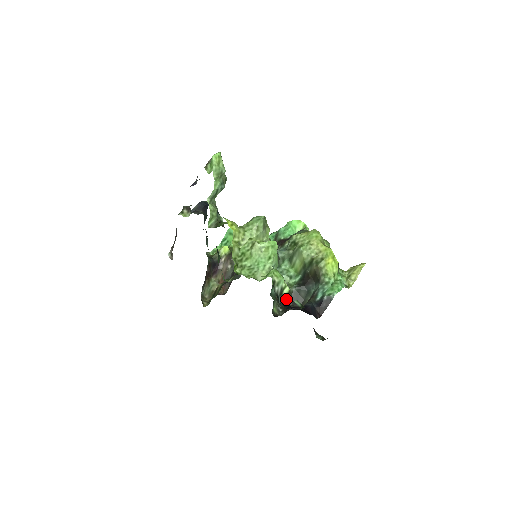
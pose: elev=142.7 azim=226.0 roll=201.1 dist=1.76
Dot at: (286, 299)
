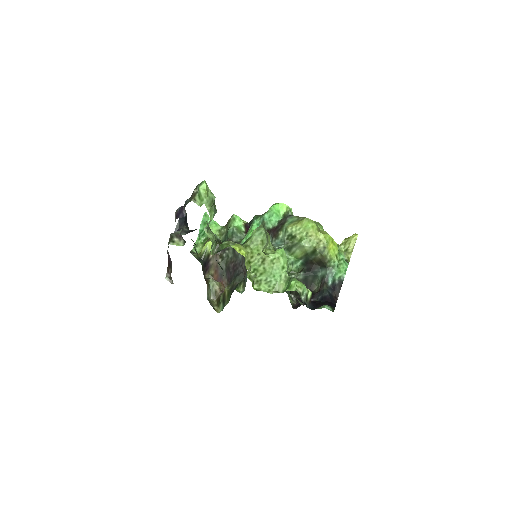
Dot at: (310, 301)
